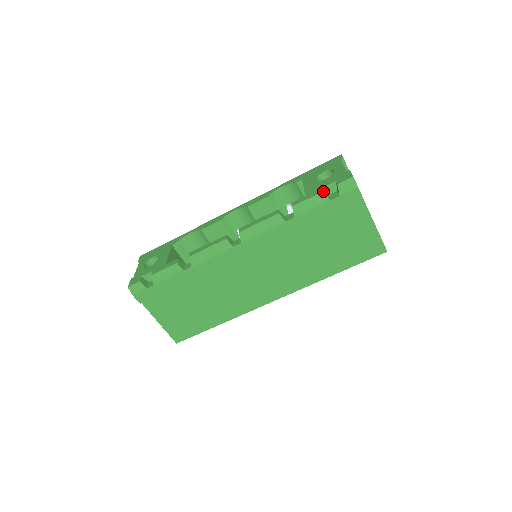
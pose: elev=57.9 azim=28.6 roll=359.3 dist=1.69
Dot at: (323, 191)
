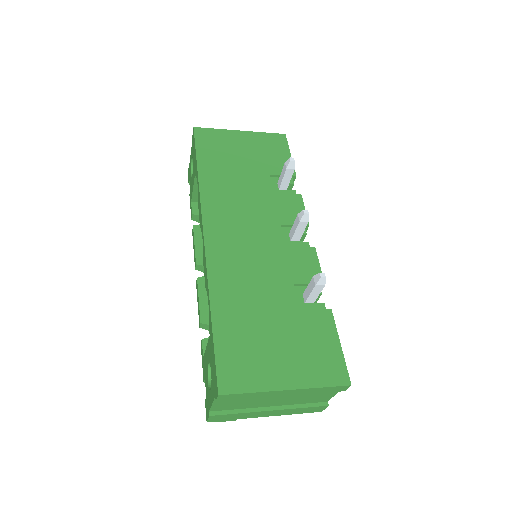
Dot at: occluded
